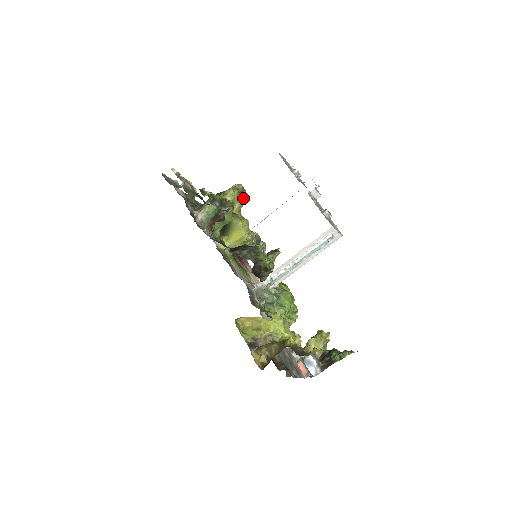
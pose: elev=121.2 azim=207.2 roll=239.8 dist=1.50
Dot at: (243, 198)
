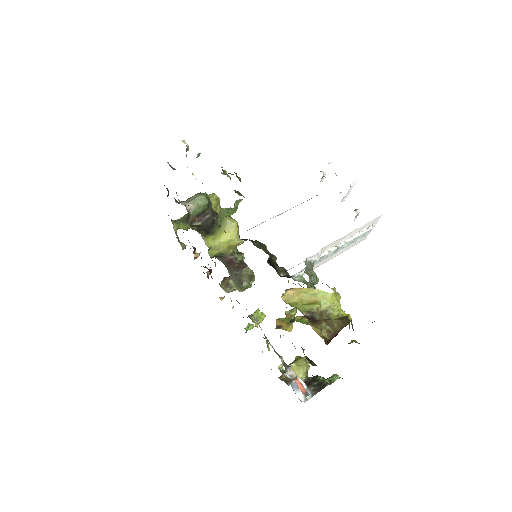
Dot at: occluded
